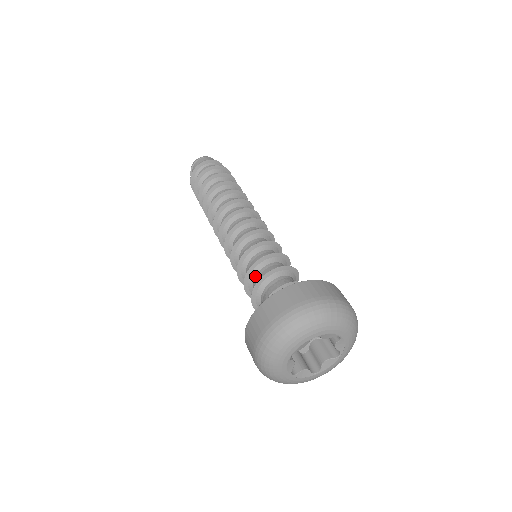
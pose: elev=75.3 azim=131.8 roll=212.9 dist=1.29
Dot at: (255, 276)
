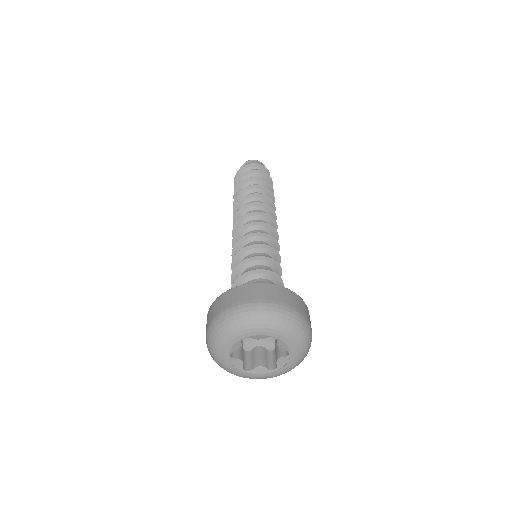
Dot at: (250, 266)
